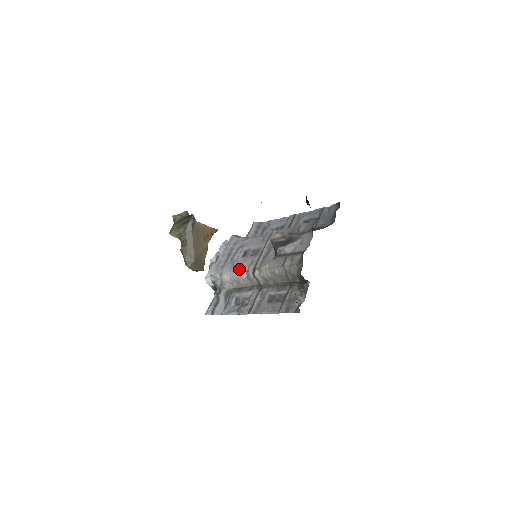
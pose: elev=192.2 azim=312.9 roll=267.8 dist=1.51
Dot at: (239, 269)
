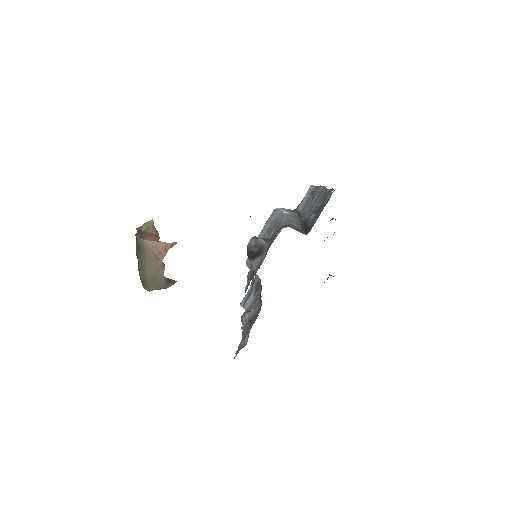
Dot at: occluded
